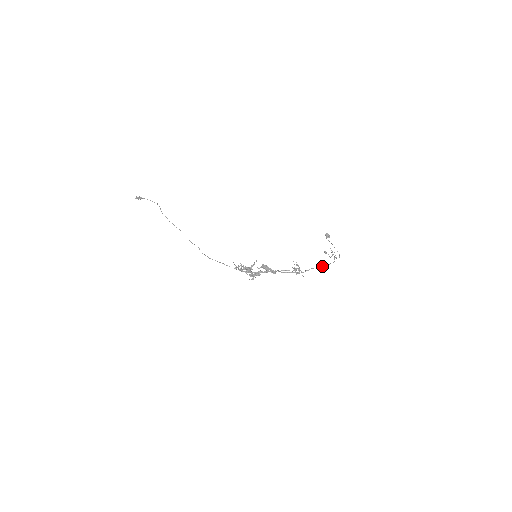
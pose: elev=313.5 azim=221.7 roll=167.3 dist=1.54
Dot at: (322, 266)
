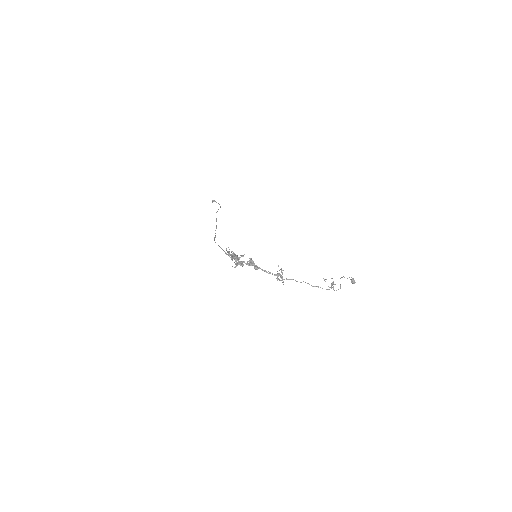
Dot at: occluded
